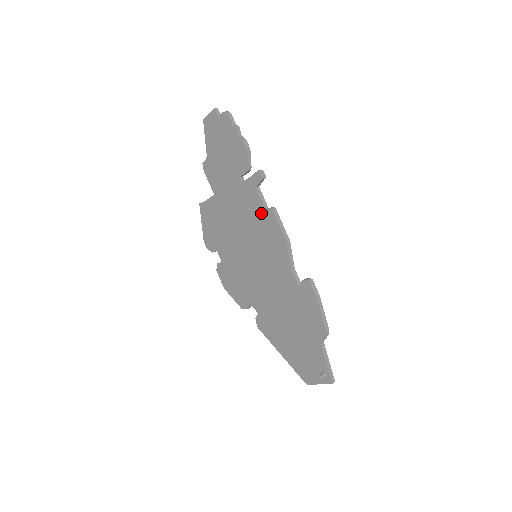
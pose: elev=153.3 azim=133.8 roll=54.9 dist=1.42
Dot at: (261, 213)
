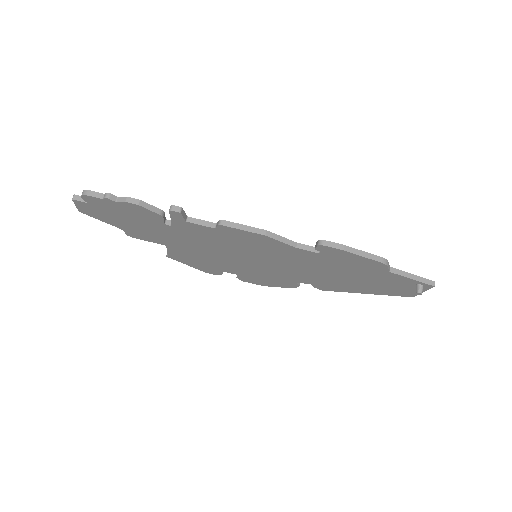
Dot at: (216, 233)
